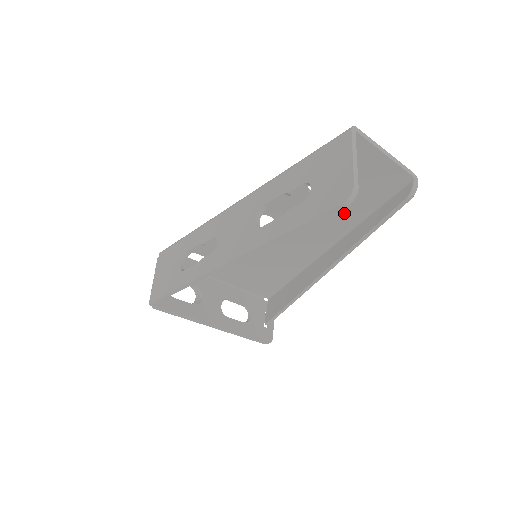
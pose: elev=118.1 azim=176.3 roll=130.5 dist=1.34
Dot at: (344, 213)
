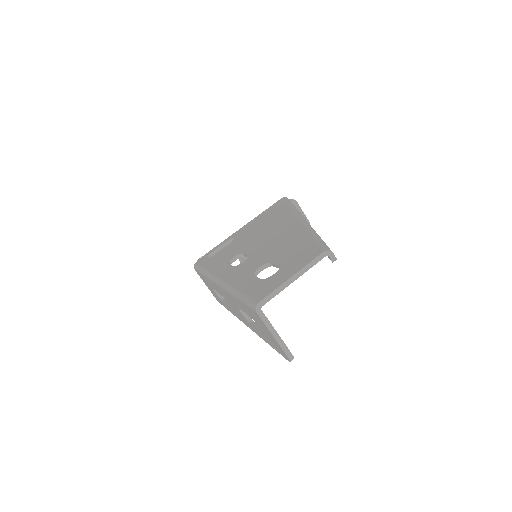
Dot at: occluded
